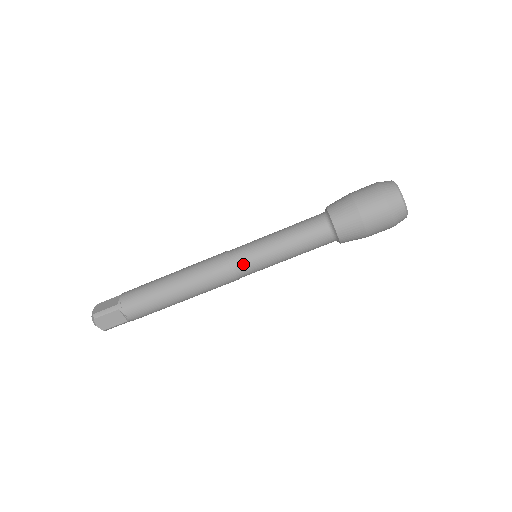
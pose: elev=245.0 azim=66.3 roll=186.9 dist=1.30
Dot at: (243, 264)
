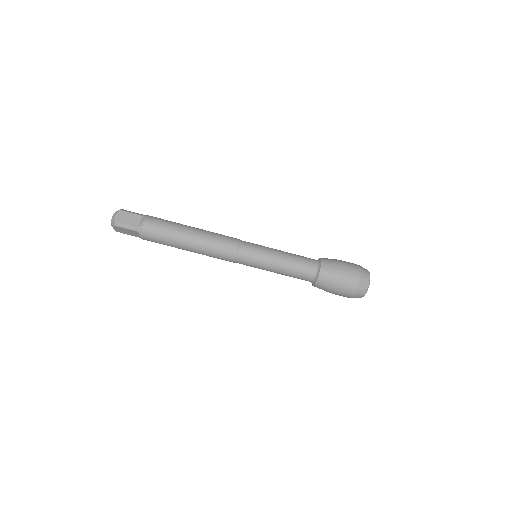
Dot at: (245, 262)
